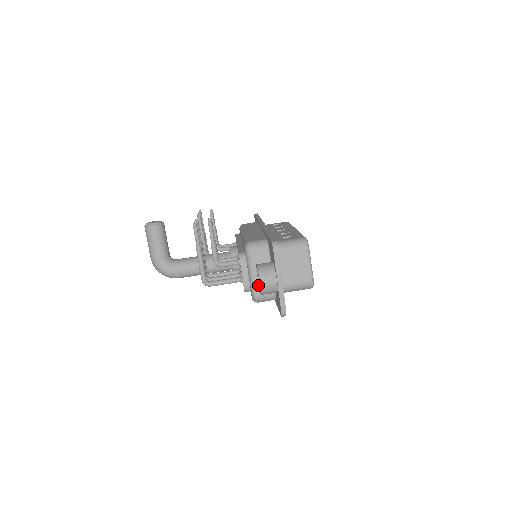
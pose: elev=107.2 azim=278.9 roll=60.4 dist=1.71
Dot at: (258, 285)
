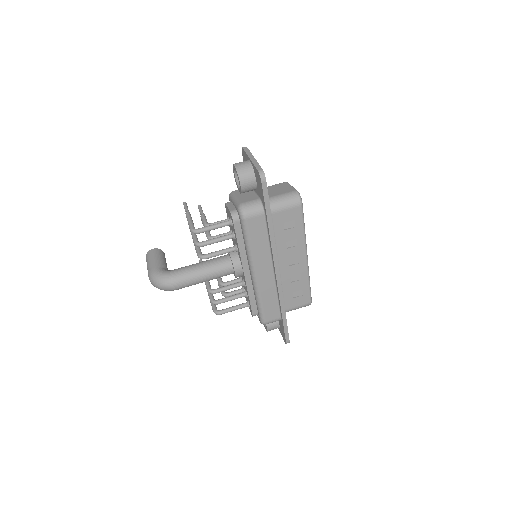
Dot at: (242, 200)
